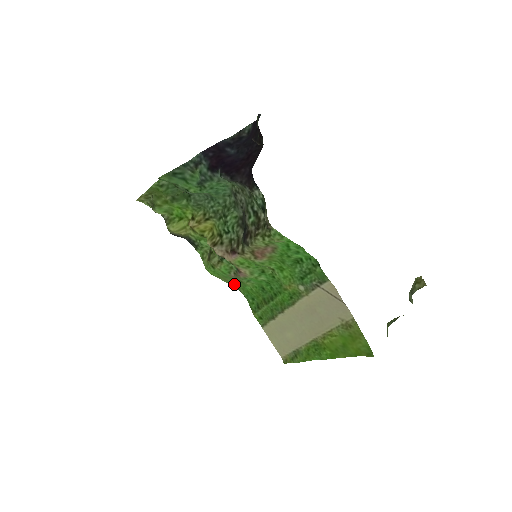
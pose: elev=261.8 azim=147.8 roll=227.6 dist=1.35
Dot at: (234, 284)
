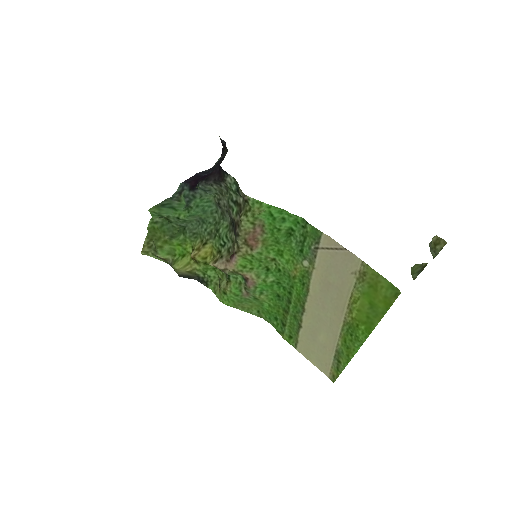
Dot at: (253, 310)
